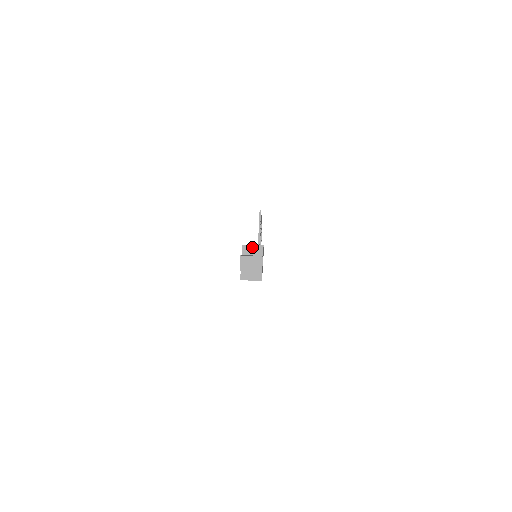
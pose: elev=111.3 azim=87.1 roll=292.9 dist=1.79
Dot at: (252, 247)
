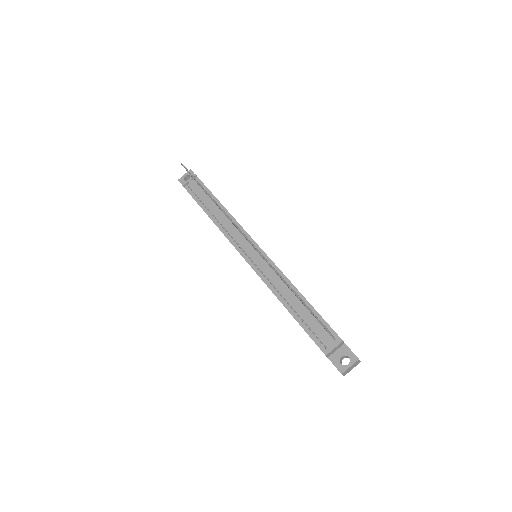
Dot at: (334, 349)
